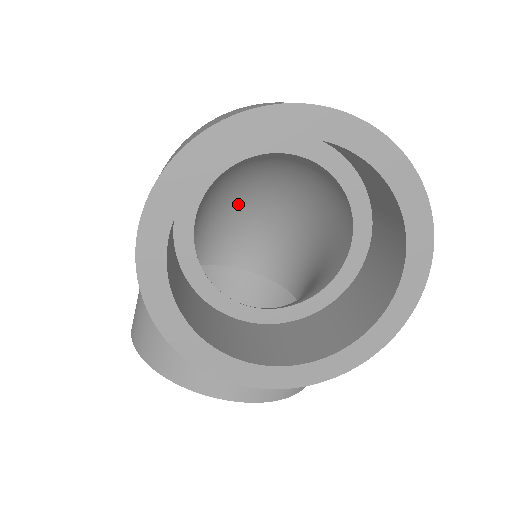
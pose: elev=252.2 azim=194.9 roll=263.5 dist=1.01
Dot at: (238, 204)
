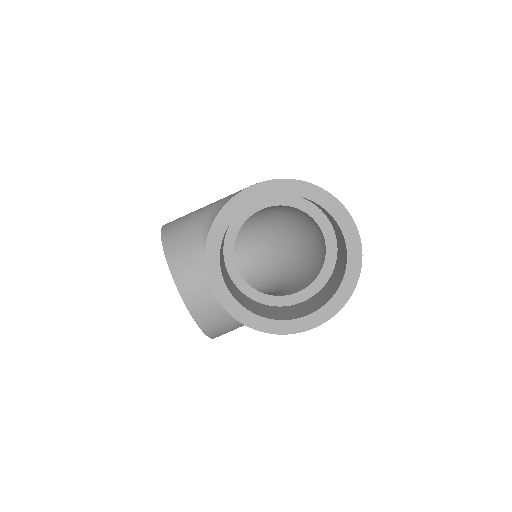
Dot at: (267, 231)
